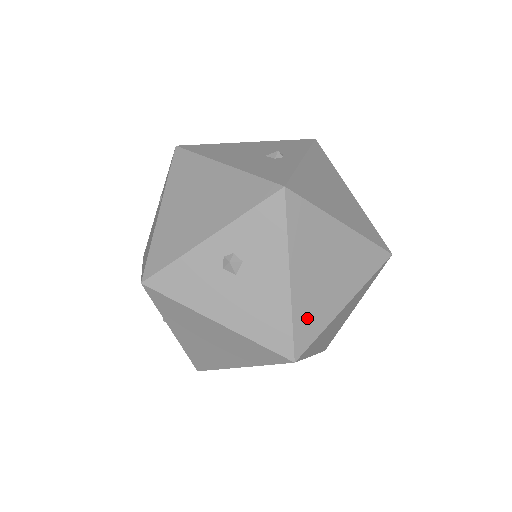
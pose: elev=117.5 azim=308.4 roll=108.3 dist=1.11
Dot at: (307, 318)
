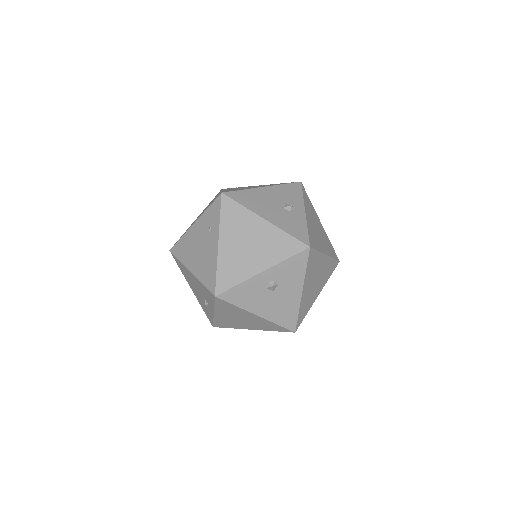
Dot at: (304, 309)
